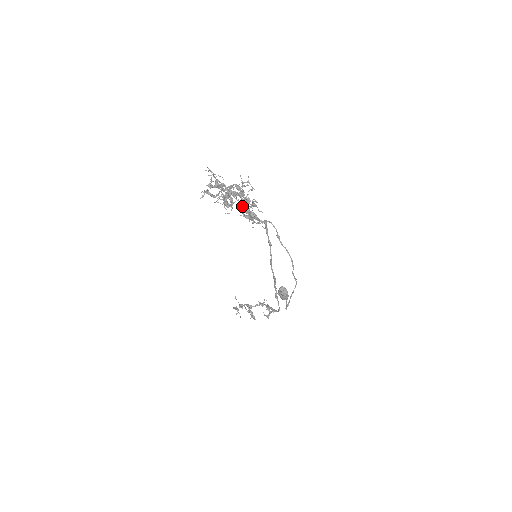
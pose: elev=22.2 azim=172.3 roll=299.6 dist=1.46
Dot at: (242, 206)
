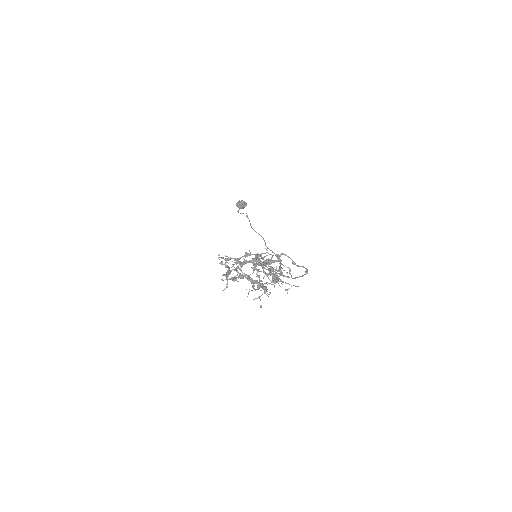
Dot at: (263, 270)
